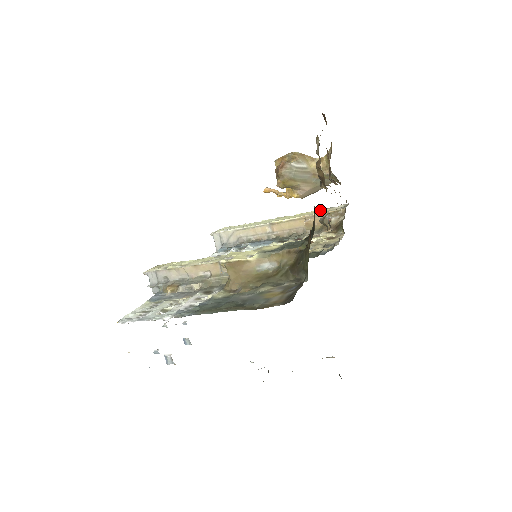
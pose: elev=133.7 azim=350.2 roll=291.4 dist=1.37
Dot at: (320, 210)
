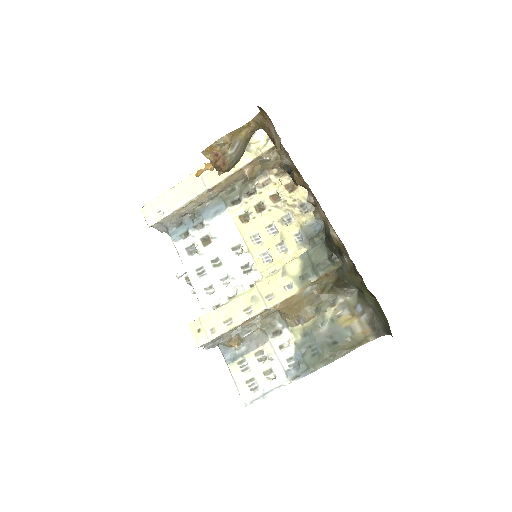
Dot at: occluded
